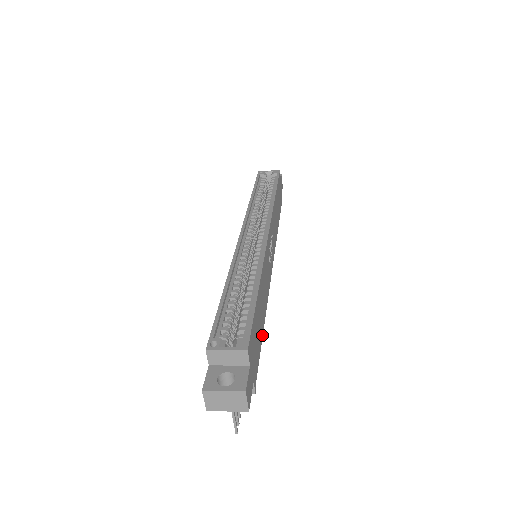
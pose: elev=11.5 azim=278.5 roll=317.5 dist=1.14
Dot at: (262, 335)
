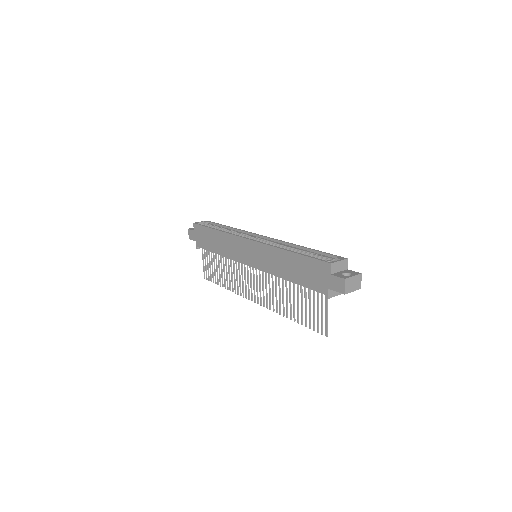
Dot at: occluded
